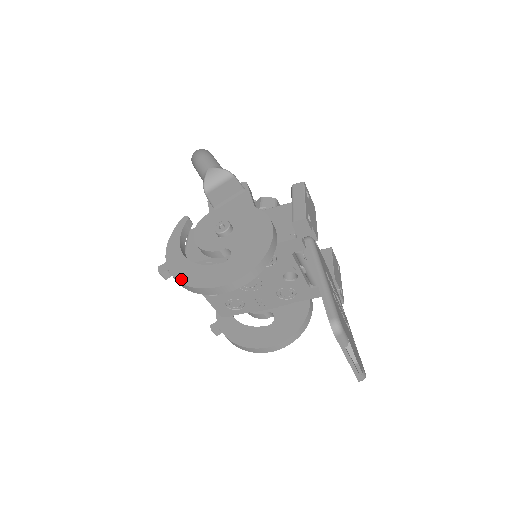
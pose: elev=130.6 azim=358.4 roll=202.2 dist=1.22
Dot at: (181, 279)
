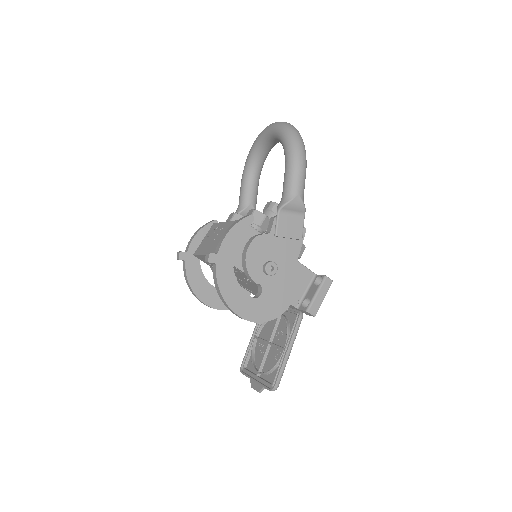
Dot at: (221, 285)
